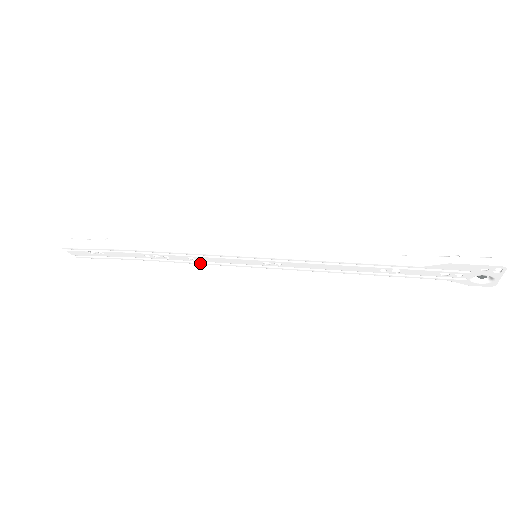
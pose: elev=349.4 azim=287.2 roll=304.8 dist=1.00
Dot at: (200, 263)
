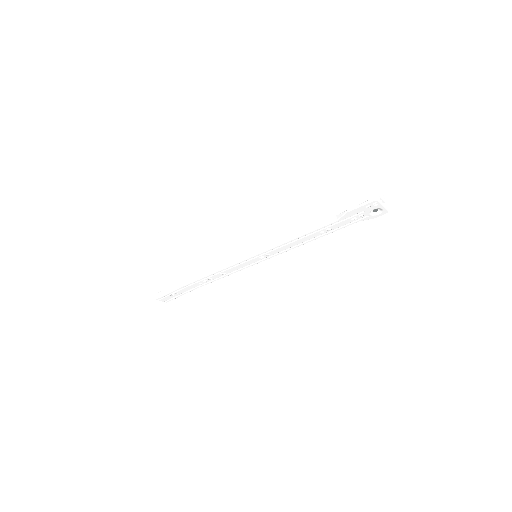
Dot at: (230, 274)
